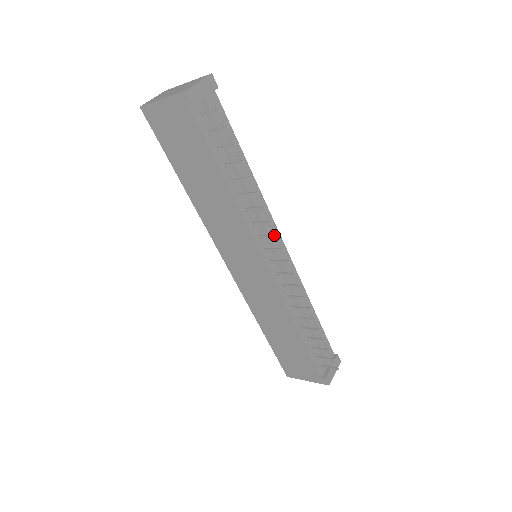
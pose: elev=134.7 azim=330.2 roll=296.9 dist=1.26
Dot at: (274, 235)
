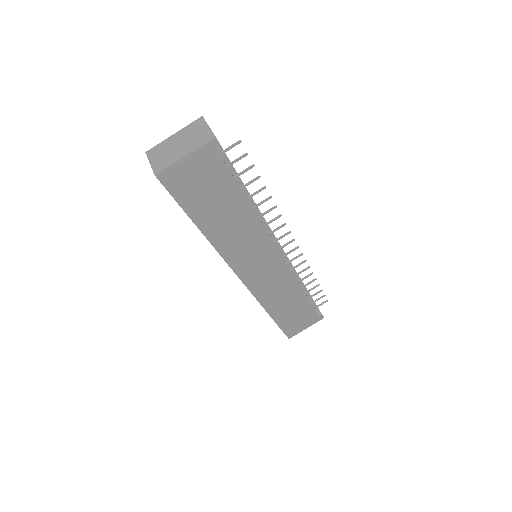
Dot at: (283, 225)
